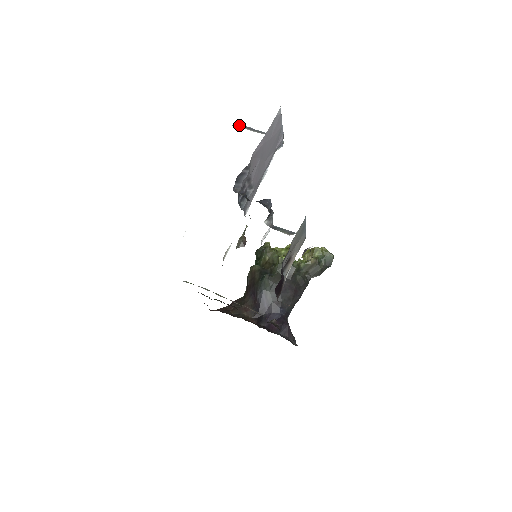
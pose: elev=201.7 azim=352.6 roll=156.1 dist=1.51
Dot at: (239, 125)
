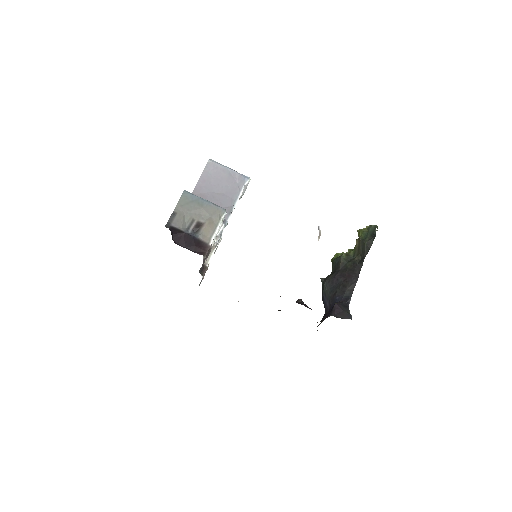
Dot at: occluded
